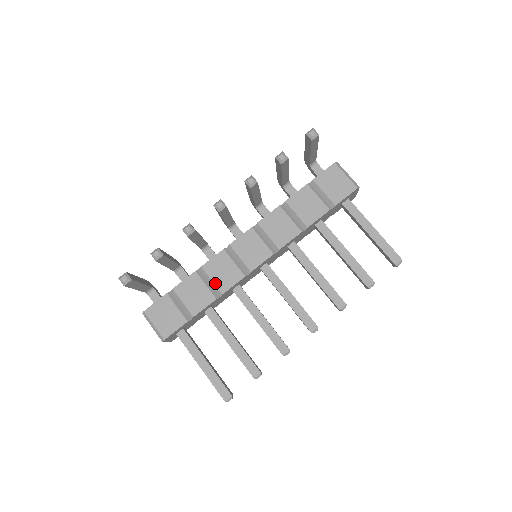
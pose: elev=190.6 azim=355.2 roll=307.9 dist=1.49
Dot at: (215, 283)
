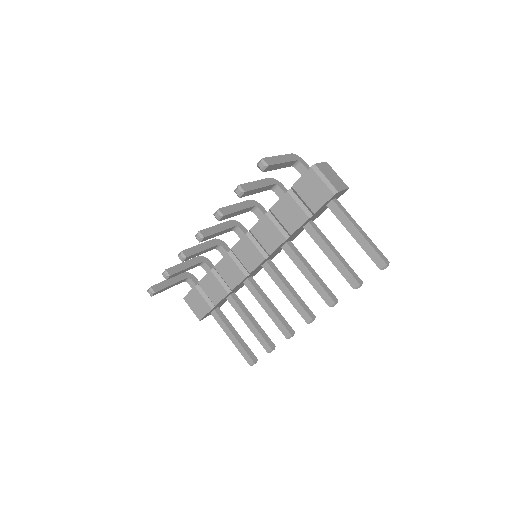
Dot at: (225, 281)
